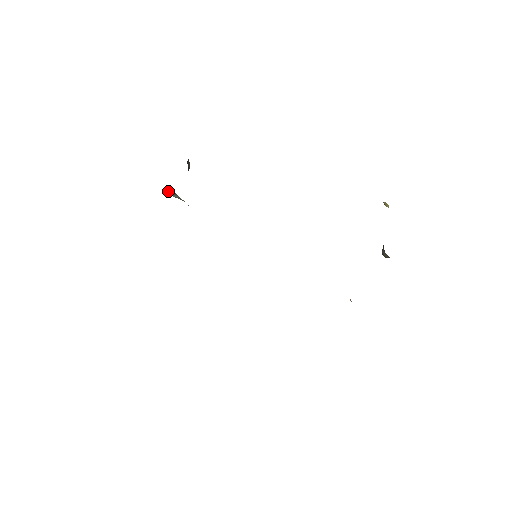
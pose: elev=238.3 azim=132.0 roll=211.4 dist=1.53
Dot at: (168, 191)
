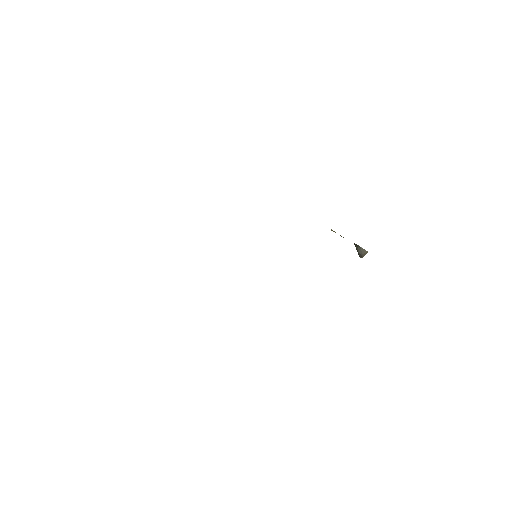
Dot at: occluded
